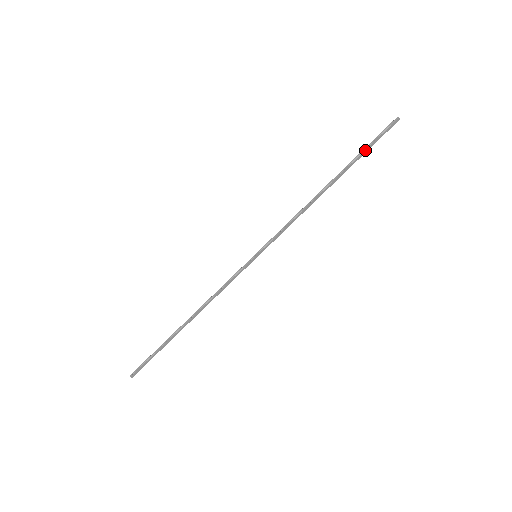
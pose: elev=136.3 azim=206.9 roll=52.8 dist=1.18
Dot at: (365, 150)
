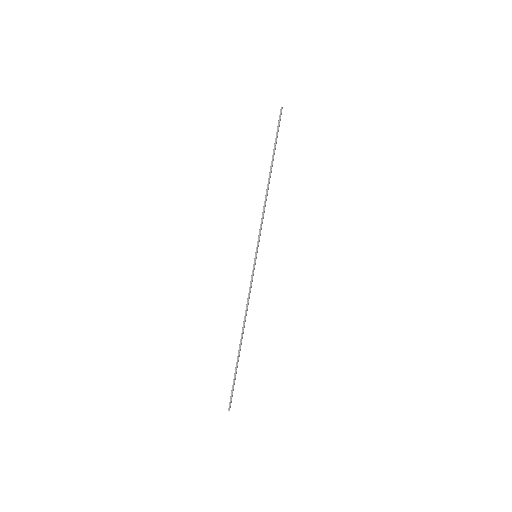
Dot at: (276, 140)
